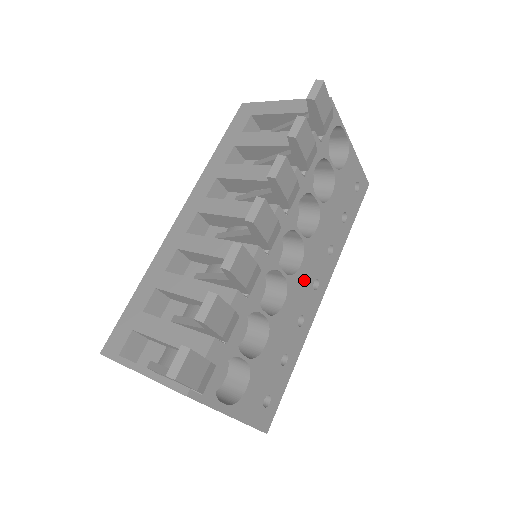
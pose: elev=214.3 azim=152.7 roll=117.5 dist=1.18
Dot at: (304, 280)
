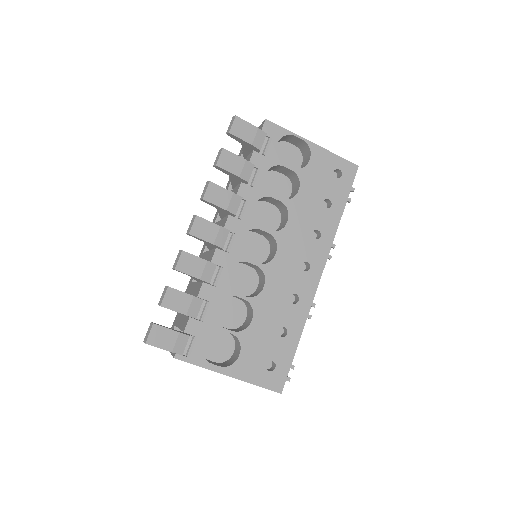
Dot at: (286, 265)
